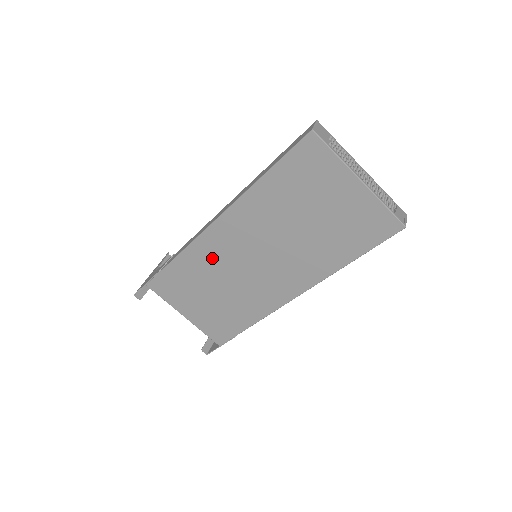
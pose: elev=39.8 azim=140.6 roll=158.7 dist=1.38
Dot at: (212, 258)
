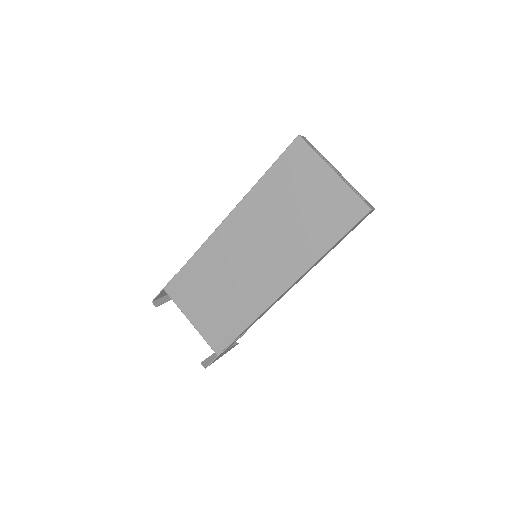
Dot at: (220, 255)
